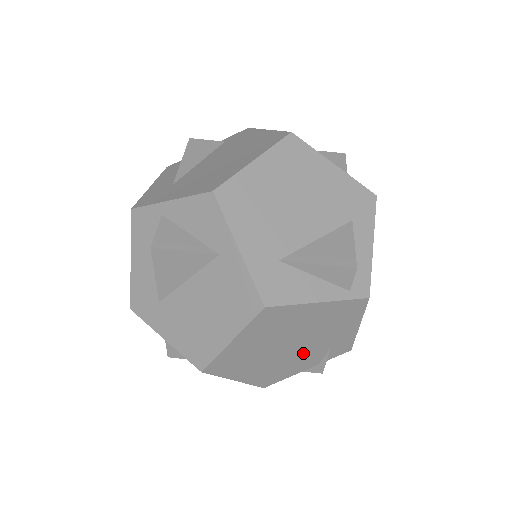
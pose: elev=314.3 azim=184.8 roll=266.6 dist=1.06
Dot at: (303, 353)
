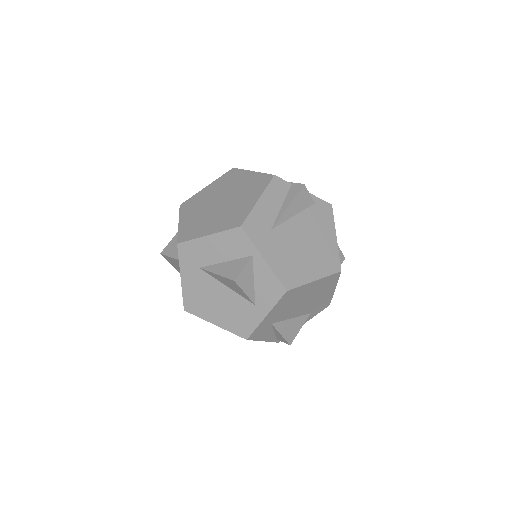
Dot at: occluded
